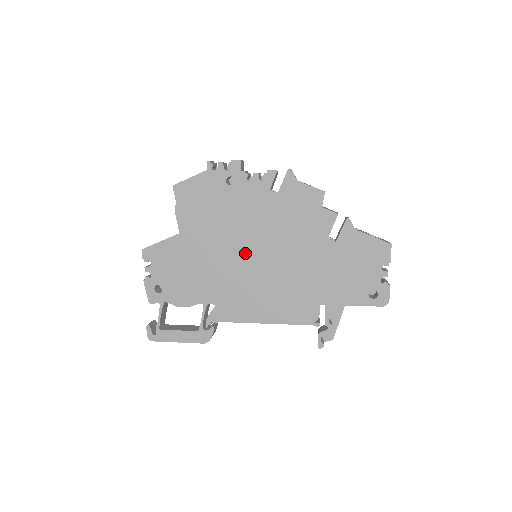
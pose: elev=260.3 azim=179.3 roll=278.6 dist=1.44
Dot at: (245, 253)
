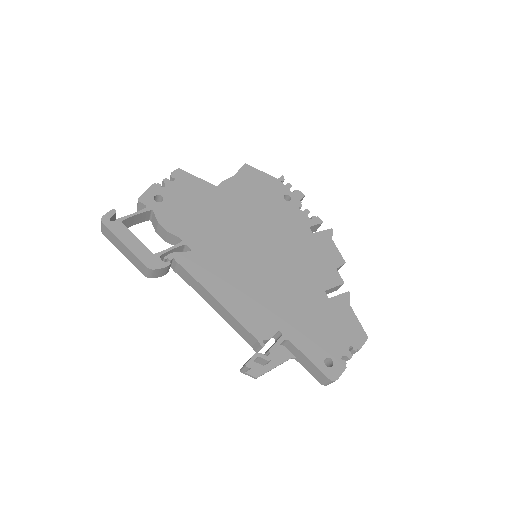
Dot at: (254, 242)
